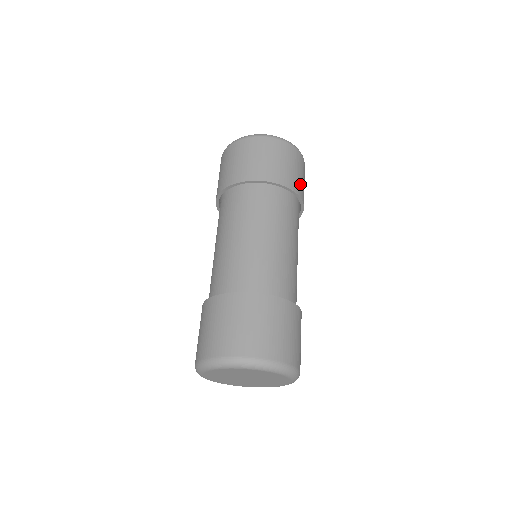
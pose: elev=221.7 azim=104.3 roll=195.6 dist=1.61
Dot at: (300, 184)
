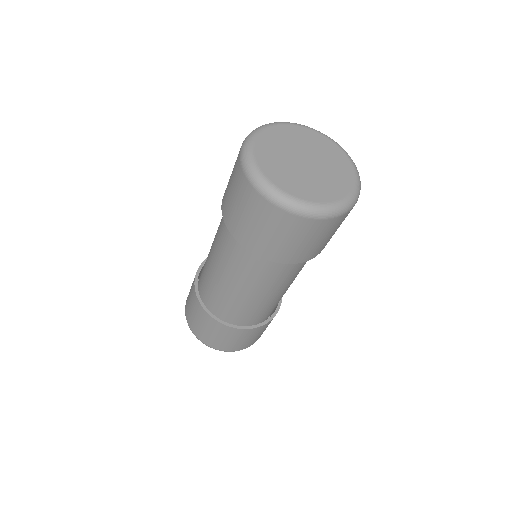
Dot at: occluded
